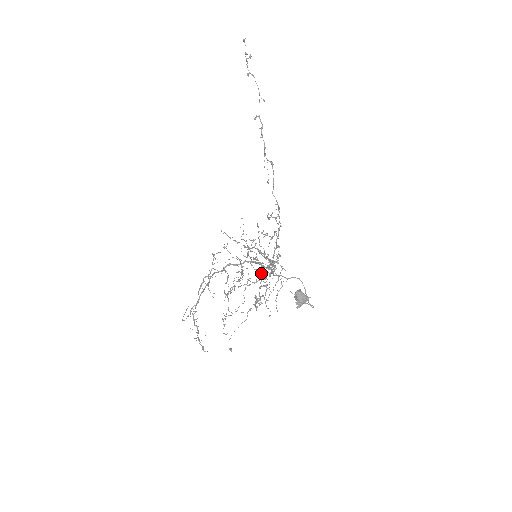
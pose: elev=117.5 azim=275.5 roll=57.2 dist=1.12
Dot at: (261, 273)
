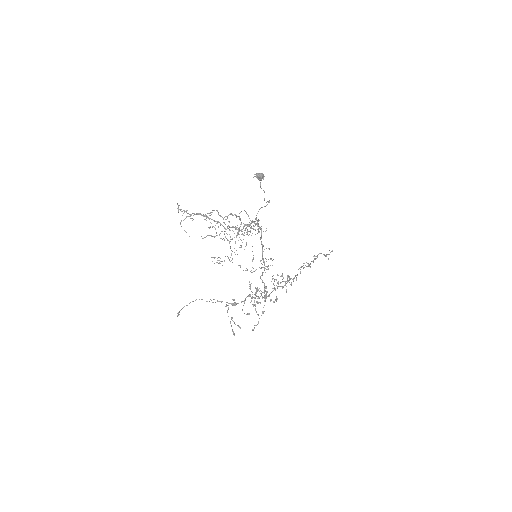
Dot at: (253, 330)
